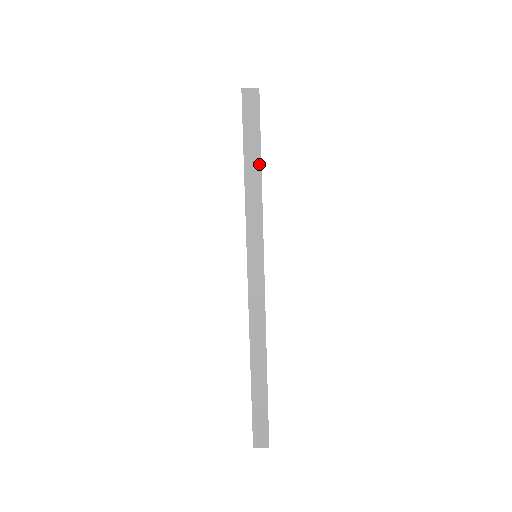
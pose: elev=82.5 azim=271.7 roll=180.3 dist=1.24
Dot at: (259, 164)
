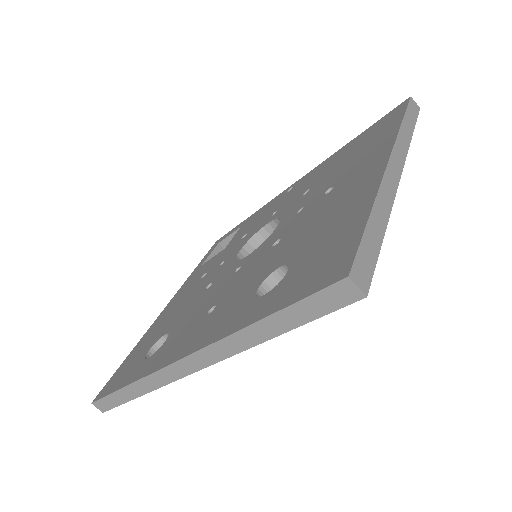
Dot at: (281, 332)
